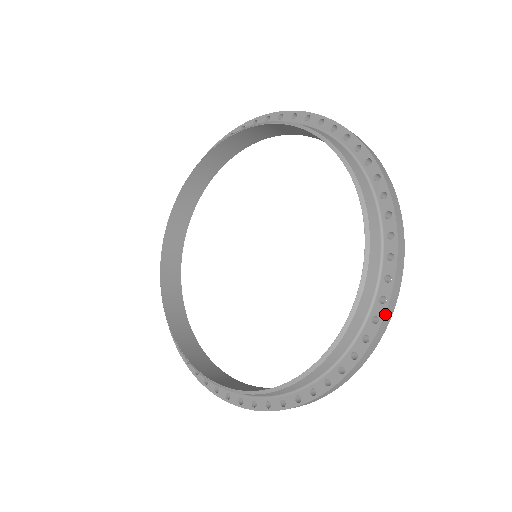
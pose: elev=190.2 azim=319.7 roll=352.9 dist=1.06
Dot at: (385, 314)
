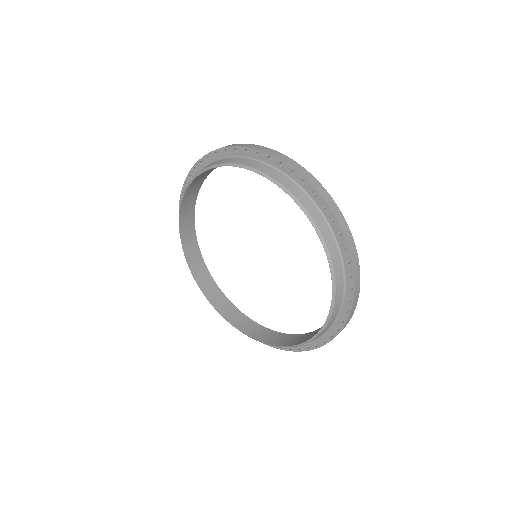
Dot at: (352, 308)
